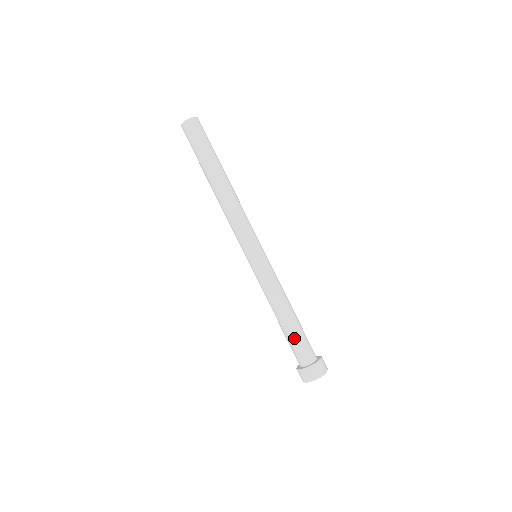
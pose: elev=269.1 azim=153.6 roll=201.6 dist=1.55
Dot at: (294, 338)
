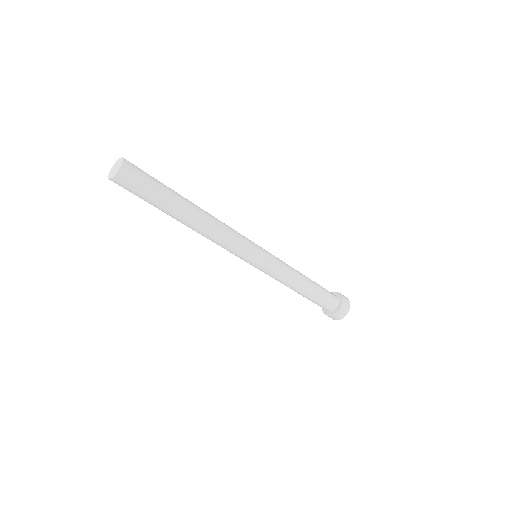
Dot at: (313, 301)
